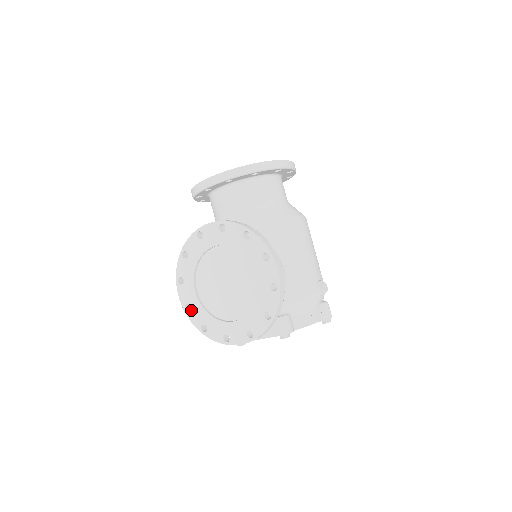
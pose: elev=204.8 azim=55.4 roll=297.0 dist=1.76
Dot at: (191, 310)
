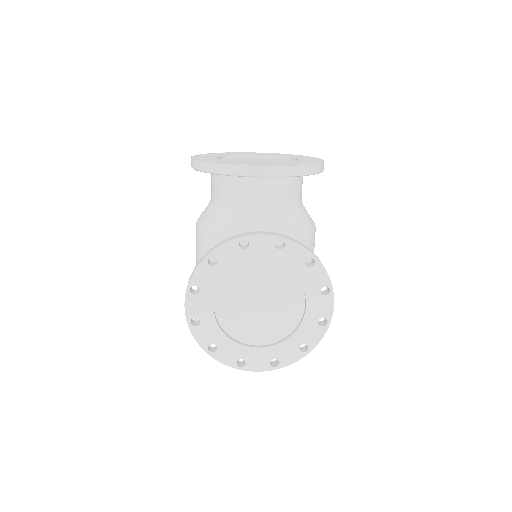
Dot at: (200, 326)
